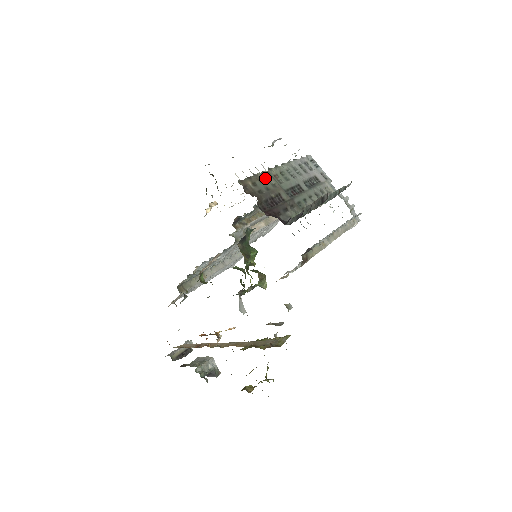
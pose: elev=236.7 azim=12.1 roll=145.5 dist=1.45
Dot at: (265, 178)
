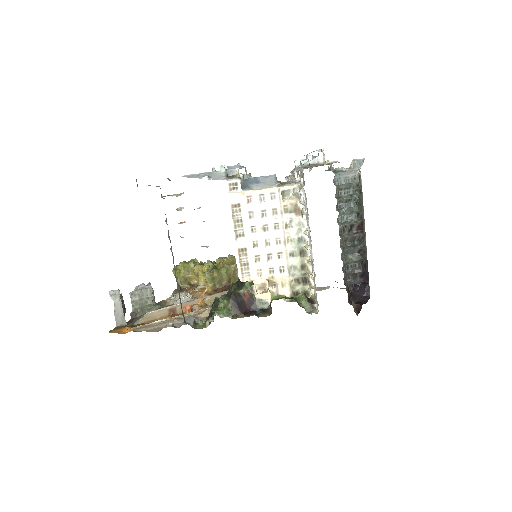
Dot at: occluded
